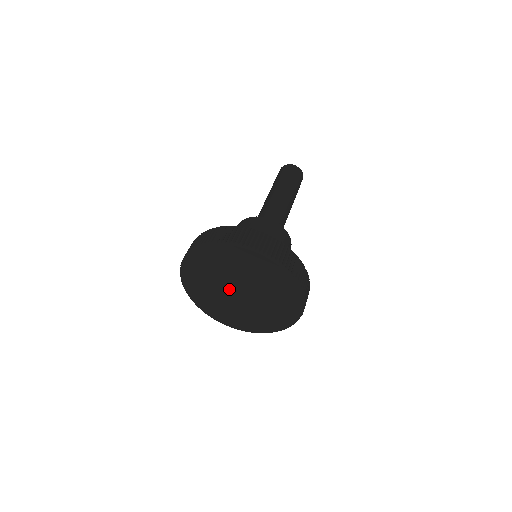
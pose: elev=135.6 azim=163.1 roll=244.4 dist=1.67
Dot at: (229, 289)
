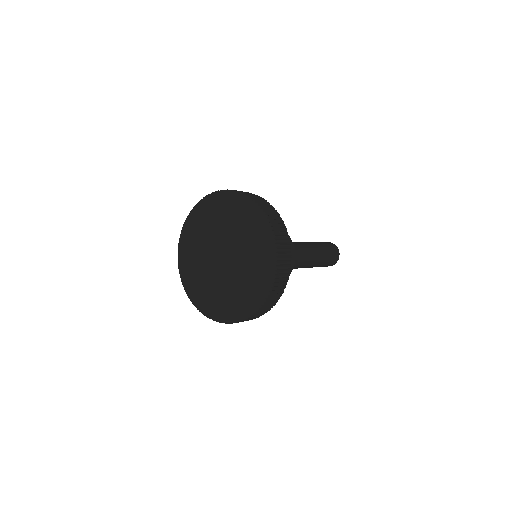
Dot at: (215, 264)
